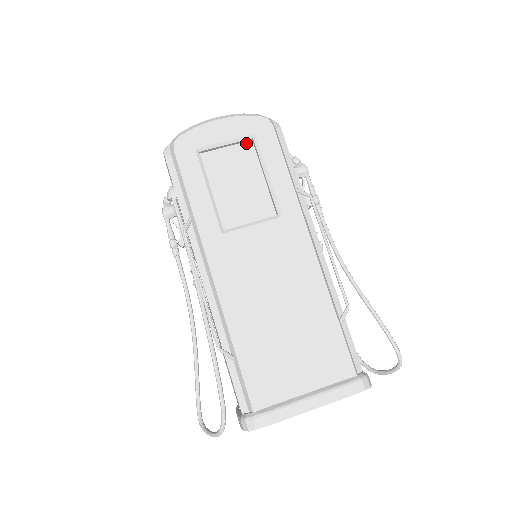
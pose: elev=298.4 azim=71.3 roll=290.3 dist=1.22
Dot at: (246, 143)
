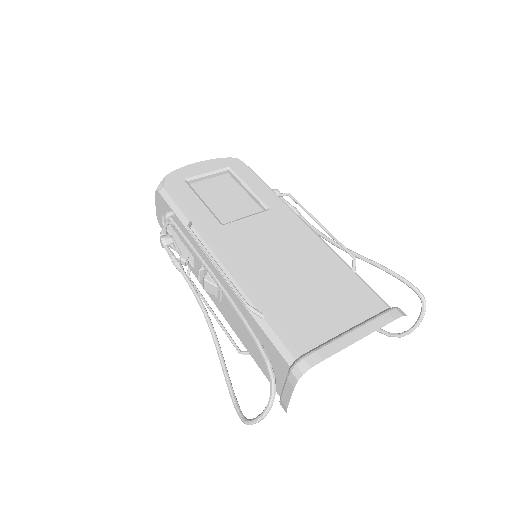
Dot at: (224, 175)
